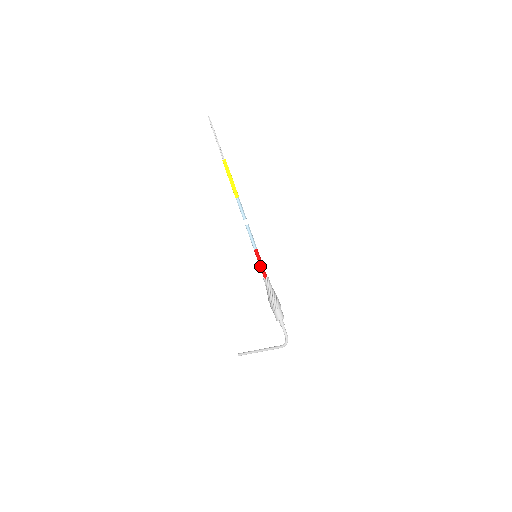
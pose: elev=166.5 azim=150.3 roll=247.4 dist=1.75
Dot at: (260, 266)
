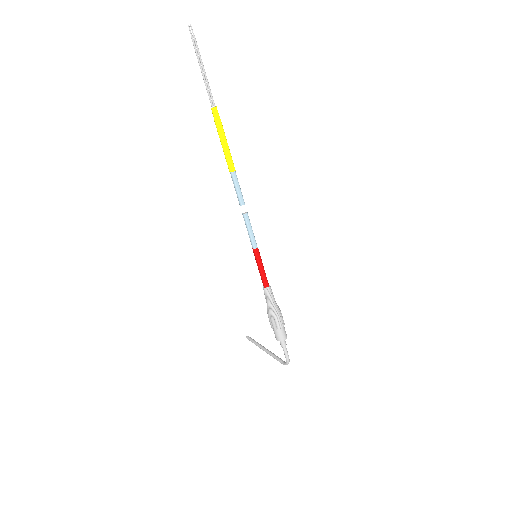
Dot at: (259, 271)
